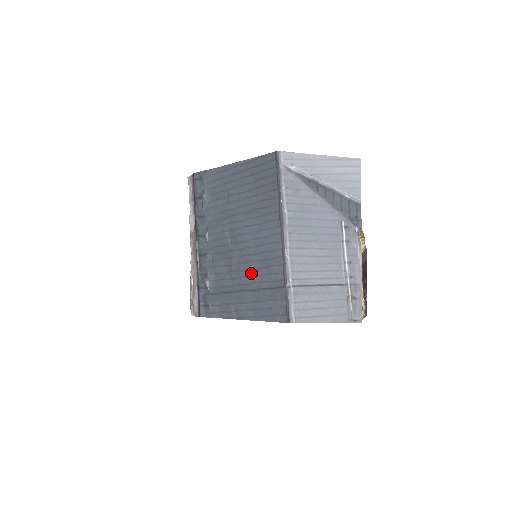
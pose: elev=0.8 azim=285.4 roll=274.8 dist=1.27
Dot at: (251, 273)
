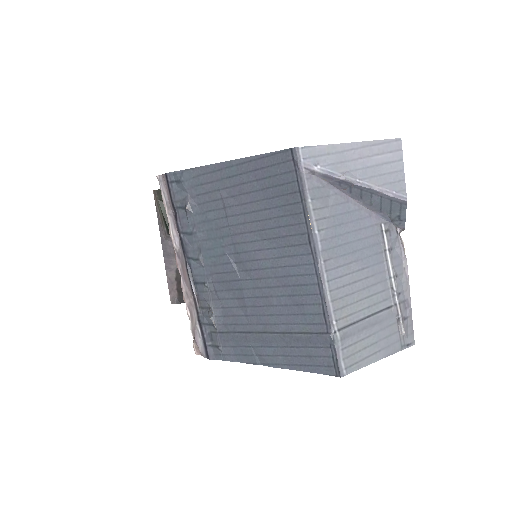
Dot at: (275, 311)
